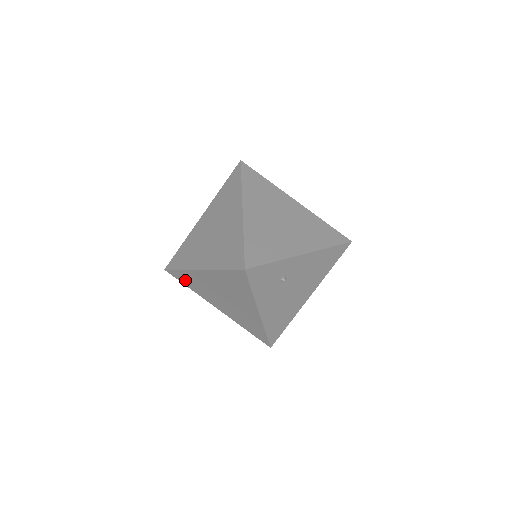
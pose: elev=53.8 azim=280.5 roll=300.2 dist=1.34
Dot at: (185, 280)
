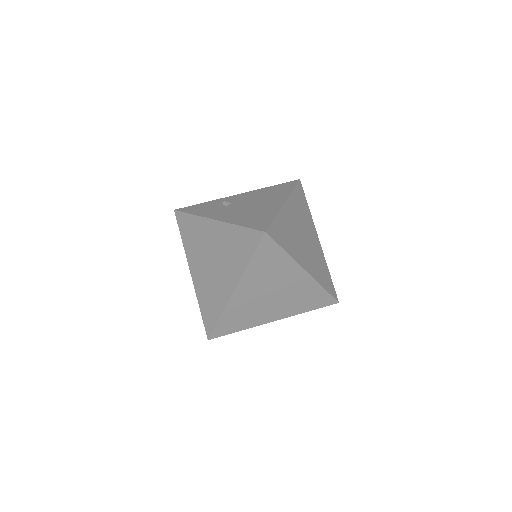
Dot at: (210, 314)
